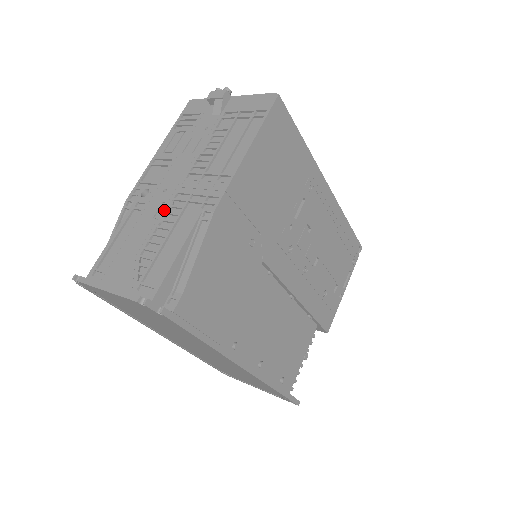
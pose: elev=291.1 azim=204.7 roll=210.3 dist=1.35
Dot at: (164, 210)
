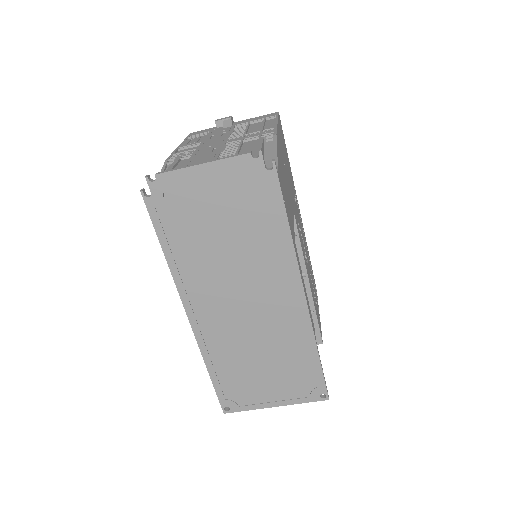
Dot at: (220, 148)
